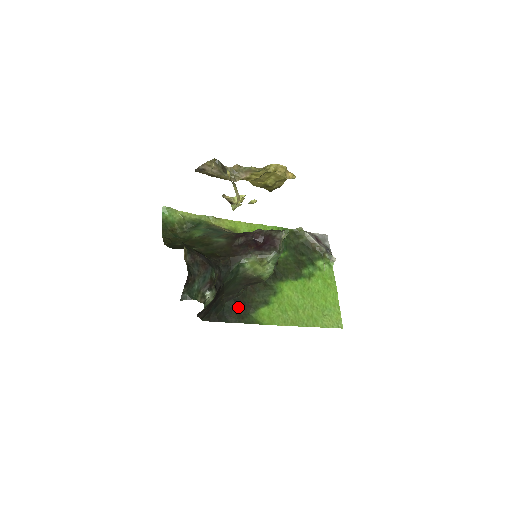
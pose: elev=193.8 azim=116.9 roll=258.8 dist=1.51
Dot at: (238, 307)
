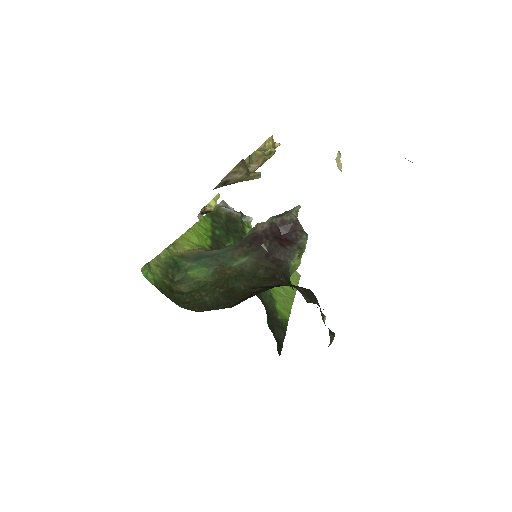
Dot at: (271, 320)
